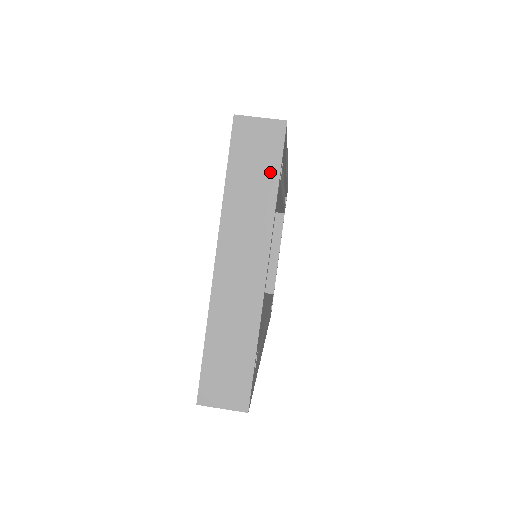
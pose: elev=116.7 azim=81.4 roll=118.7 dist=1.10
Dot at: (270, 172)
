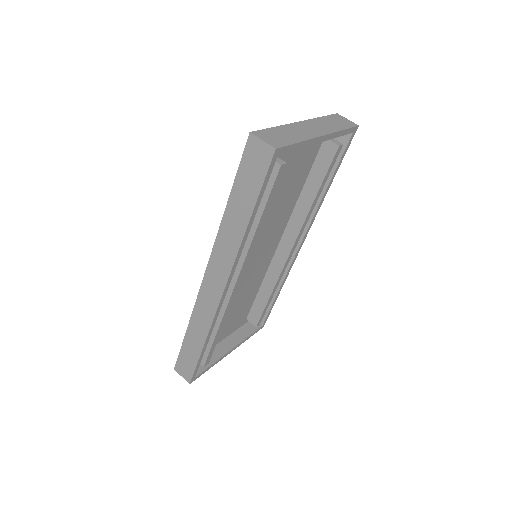
Dot at: (343, 126)
